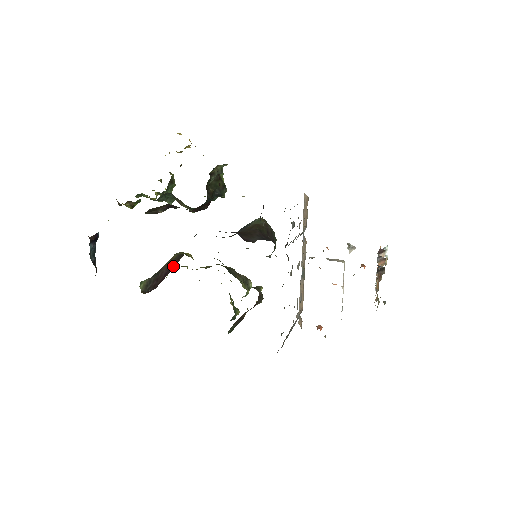
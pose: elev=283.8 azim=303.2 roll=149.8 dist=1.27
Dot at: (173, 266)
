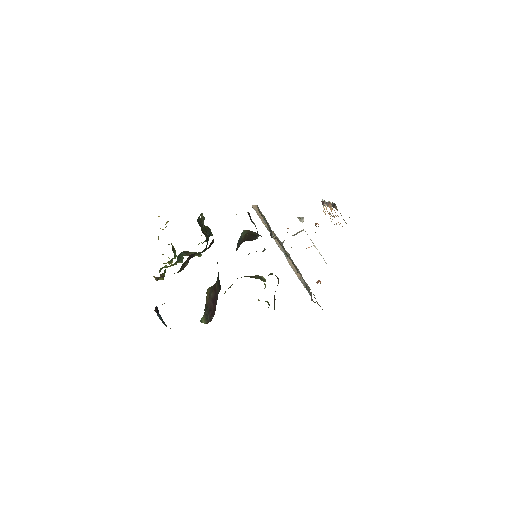
Dot at: (215, 294)
